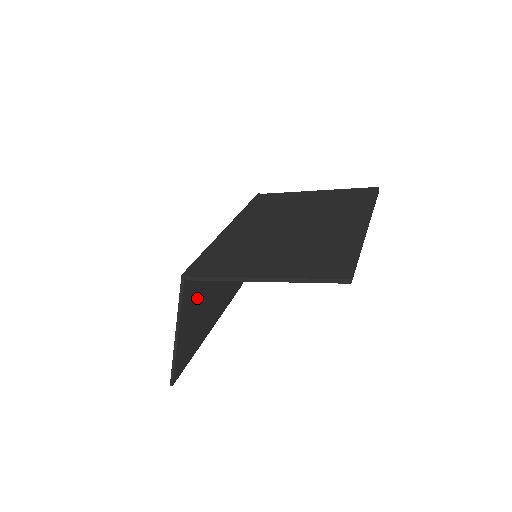
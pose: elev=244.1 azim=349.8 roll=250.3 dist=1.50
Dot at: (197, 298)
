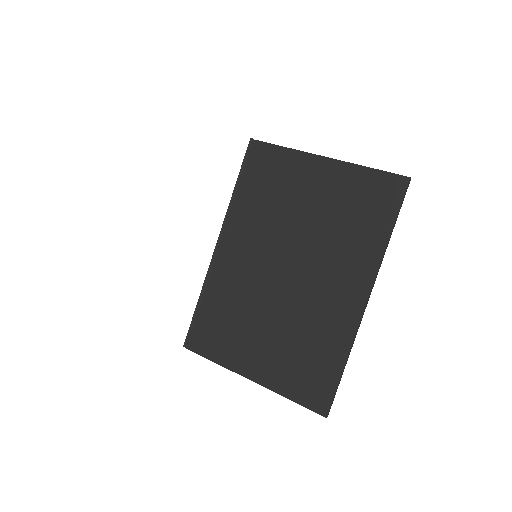
Dot at: occluded
